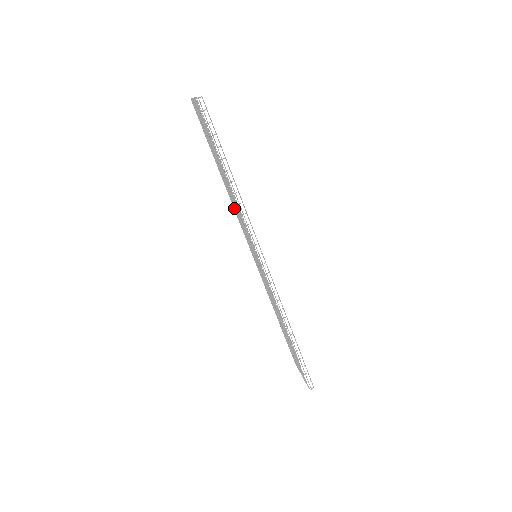
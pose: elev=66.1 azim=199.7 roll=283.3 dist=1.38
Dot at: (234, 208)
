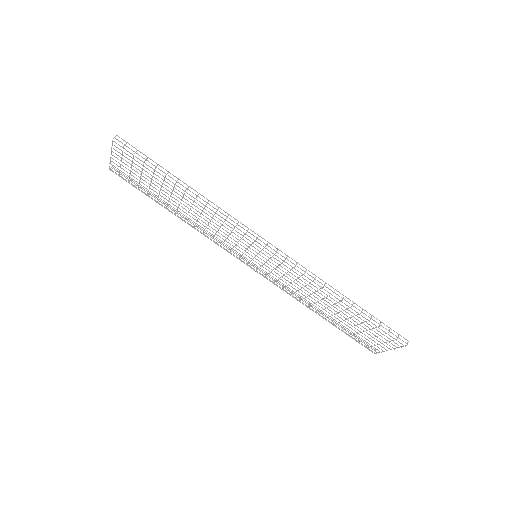
Dot at: occluded
